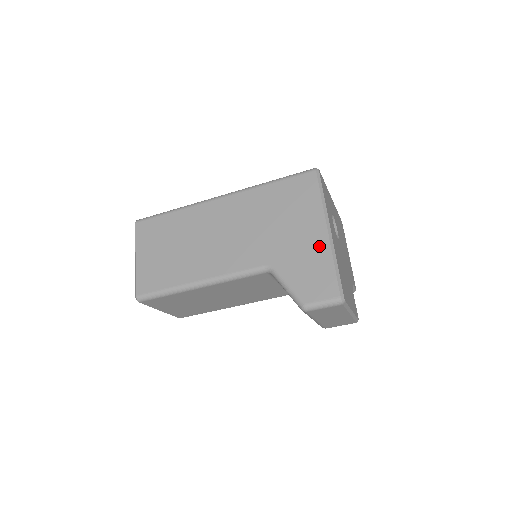
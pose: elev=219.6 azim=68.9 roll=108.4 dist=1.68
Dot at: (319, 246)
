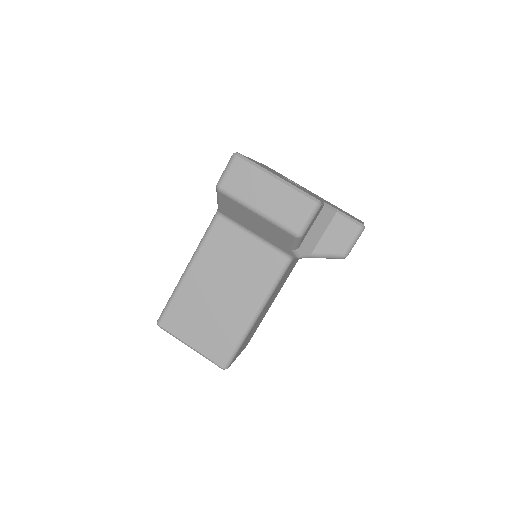
Dot at: occluded
